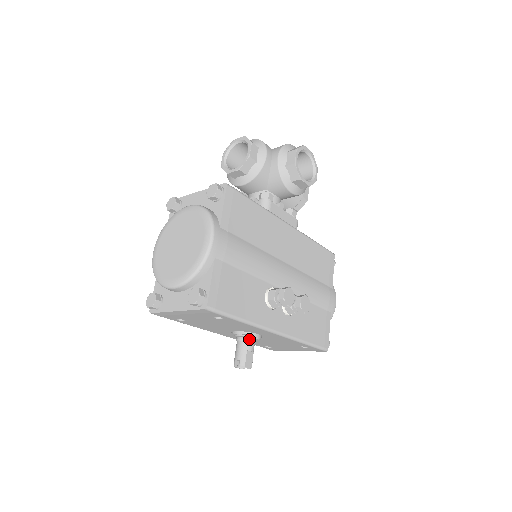
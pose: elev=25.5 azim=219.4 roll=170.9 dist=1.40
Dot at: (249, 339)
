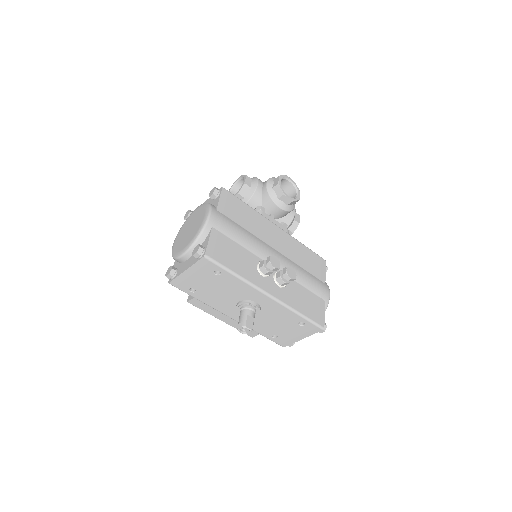
Dot at: (249, 307)
